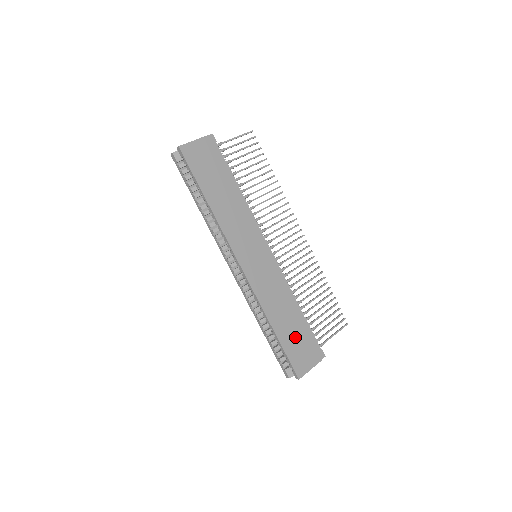
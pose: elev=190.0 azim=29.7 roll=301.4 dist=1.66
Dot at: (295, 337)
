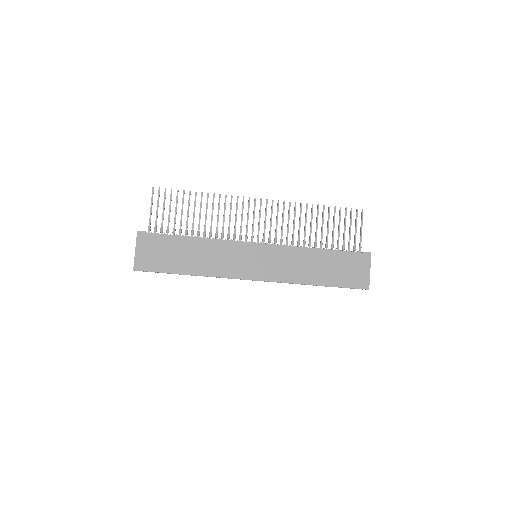
Dot at: (337, 270)
